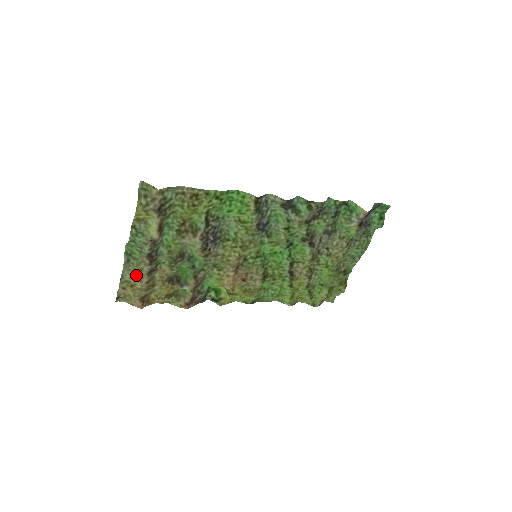
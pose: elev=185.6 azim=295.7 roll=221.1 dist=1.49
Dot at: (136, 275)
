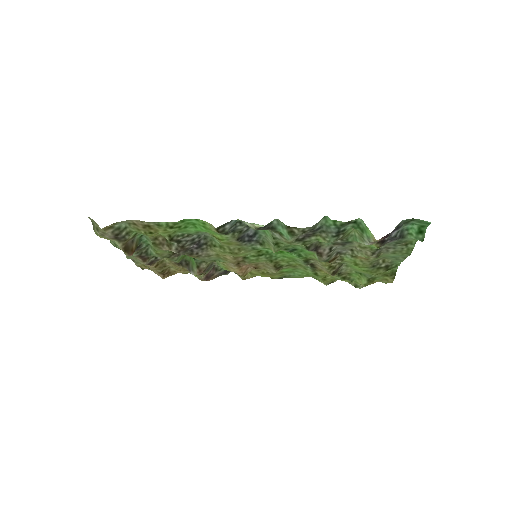
Dot at: occluded
